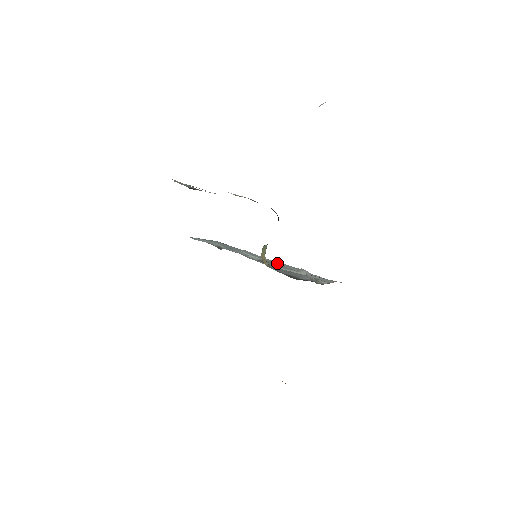
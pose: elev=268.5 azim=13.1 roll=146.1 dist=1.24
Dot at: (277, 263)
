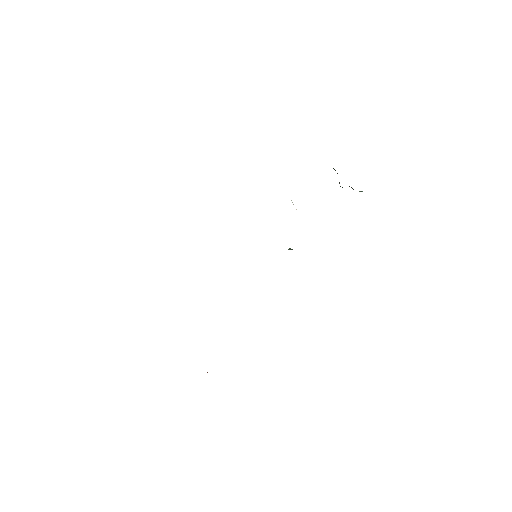
Dot at: occluded
